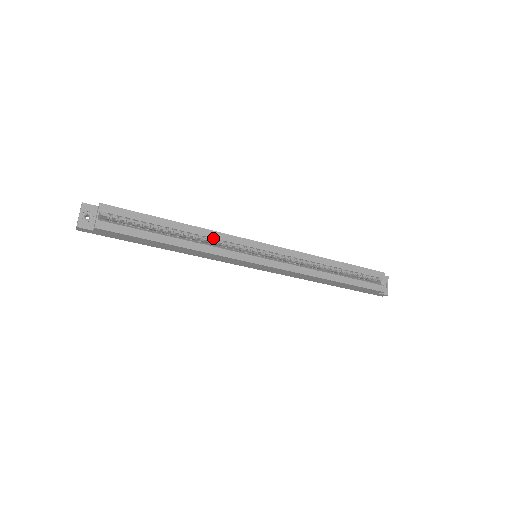
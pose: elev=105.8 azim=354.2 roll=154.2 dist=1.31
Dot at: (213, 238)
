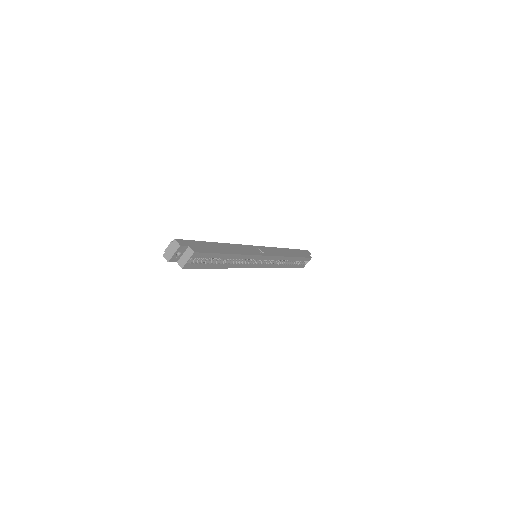
Dot at: occluded
